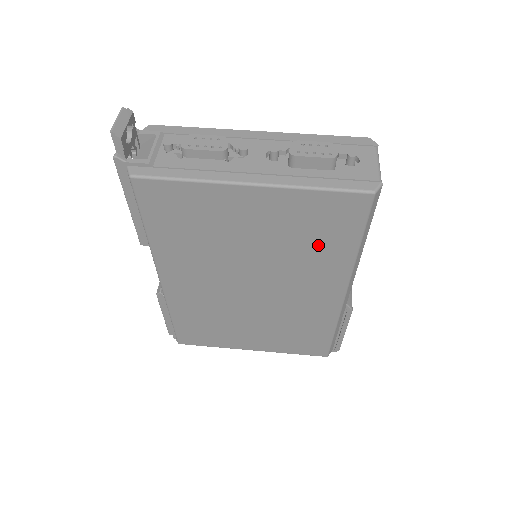
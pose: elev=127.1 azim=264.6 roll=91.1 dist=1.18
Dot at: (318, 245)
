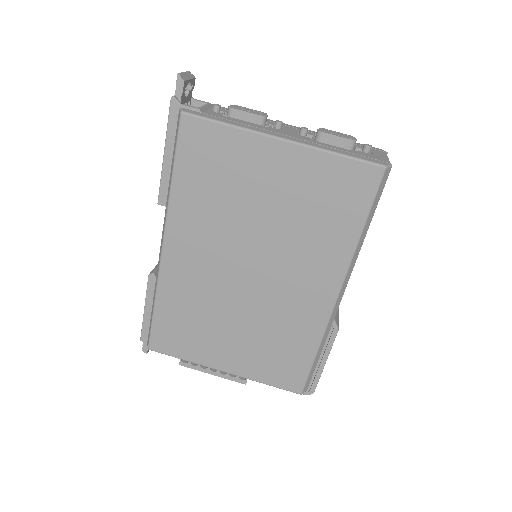
Dot at: (325, 223)
